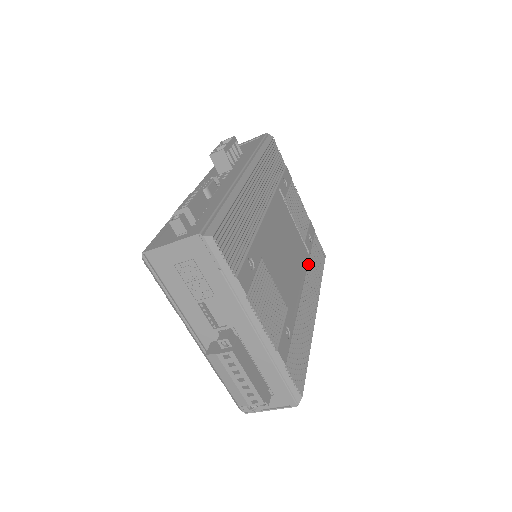
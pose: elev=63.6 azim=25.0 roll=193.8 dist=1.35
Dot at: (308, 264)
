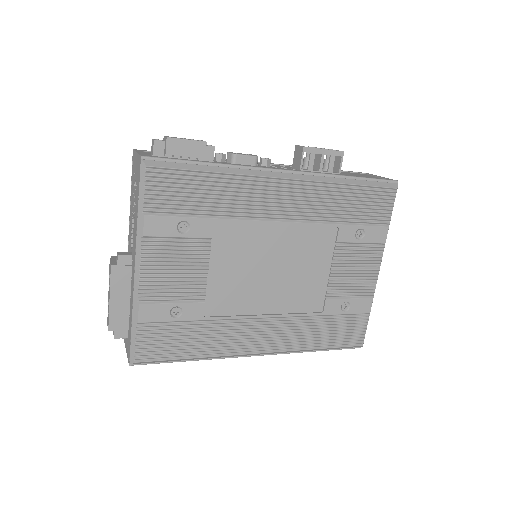
Dot at: (306, 317)
